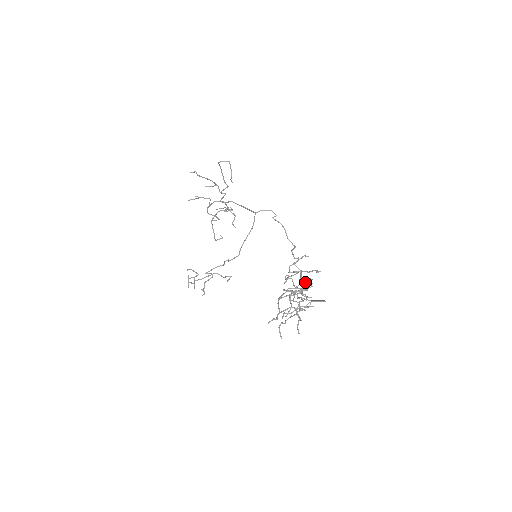
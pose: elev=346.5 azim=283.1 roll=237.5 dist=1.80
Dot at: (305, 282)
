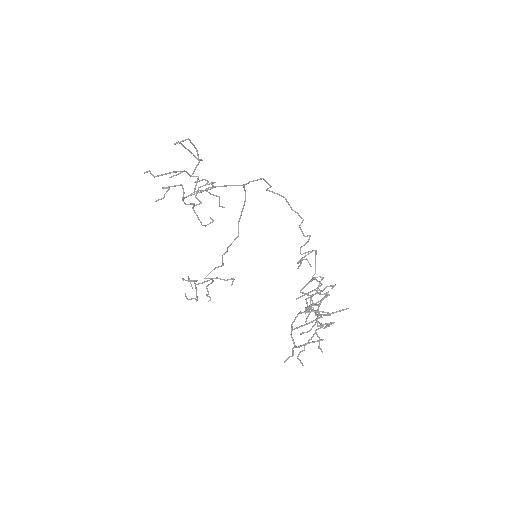
Dot at: (318, 305)
